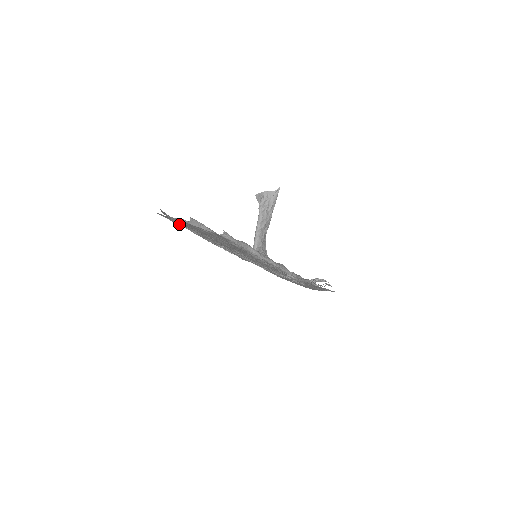
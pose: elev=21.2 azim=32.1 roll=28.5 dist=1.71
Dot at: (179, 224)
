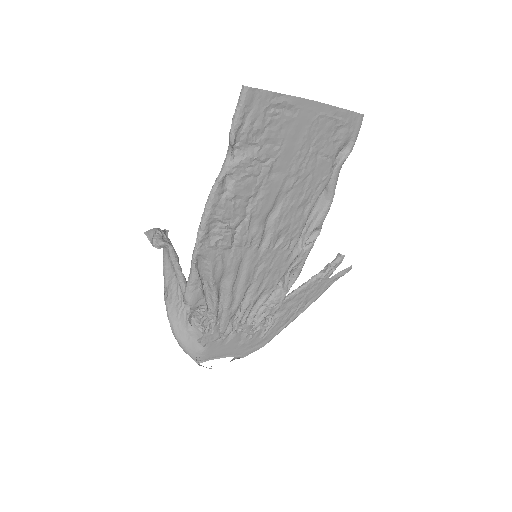
Dot at: (233, 145)
